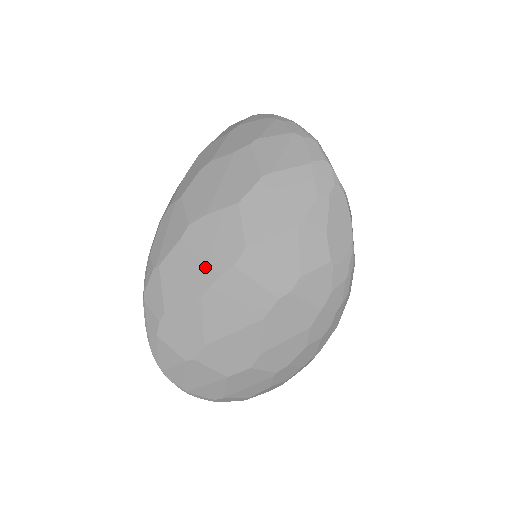
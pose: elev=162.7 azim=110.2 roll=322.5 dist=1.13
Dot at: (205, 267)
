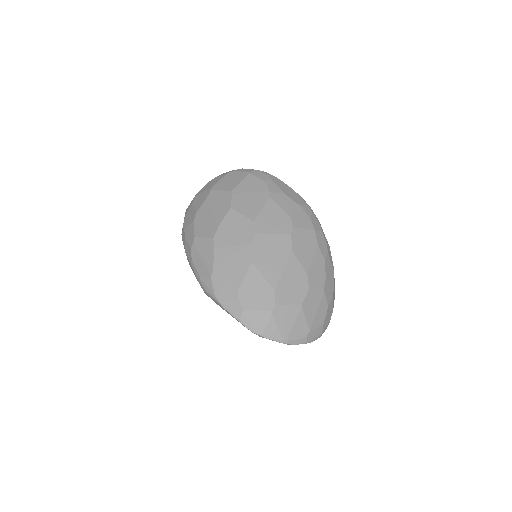
Dot at: (240, 248)
